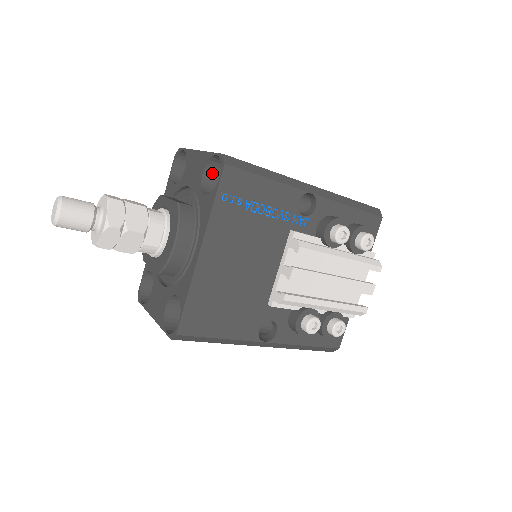
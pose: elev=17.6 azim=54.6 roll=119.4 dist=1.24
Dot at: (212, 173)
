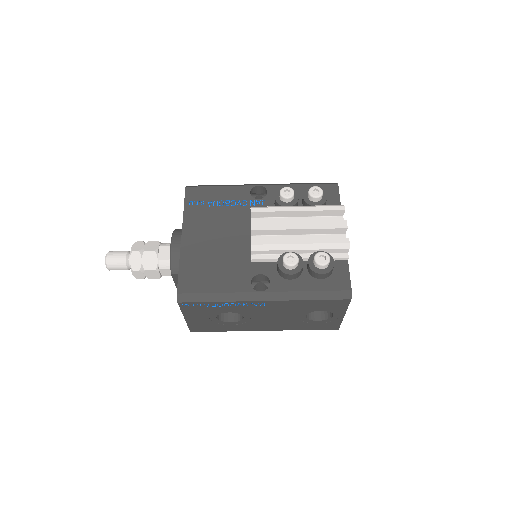
Dot at: occluded
